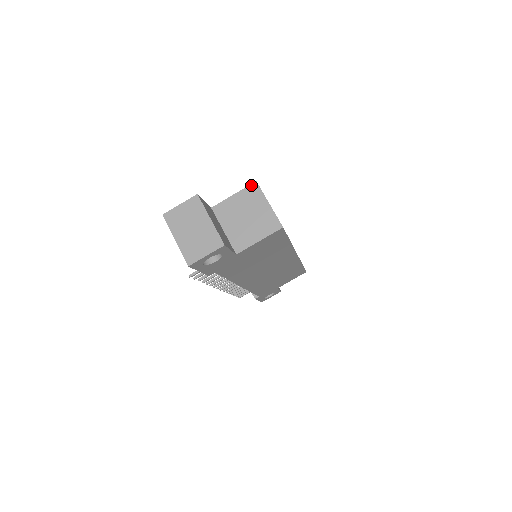
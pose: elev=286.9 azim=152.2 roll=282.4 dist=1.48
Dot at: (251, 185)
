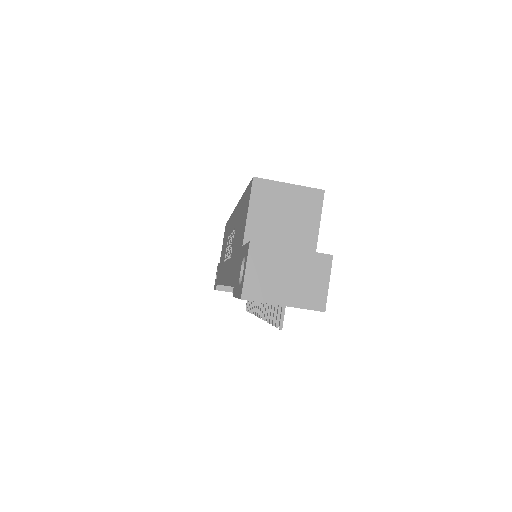
Dot at: (253, 185)
